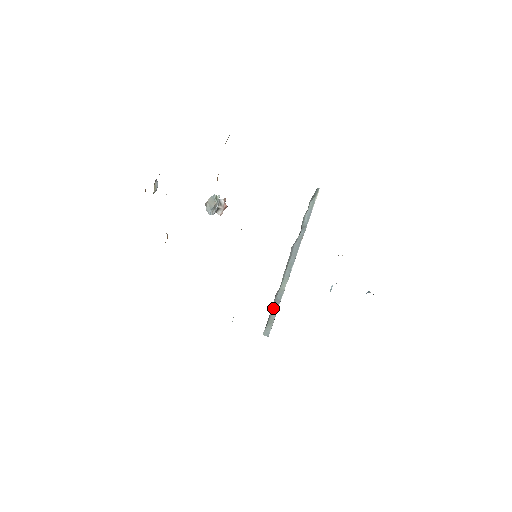
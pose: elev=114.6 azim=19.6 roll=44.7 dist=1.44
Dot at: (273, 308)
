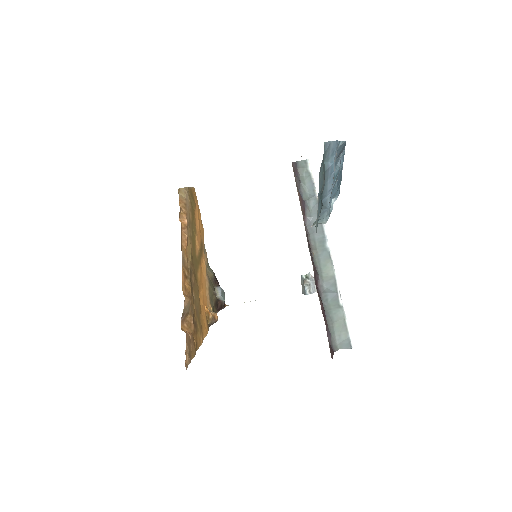
Dot at: (330, 305)
